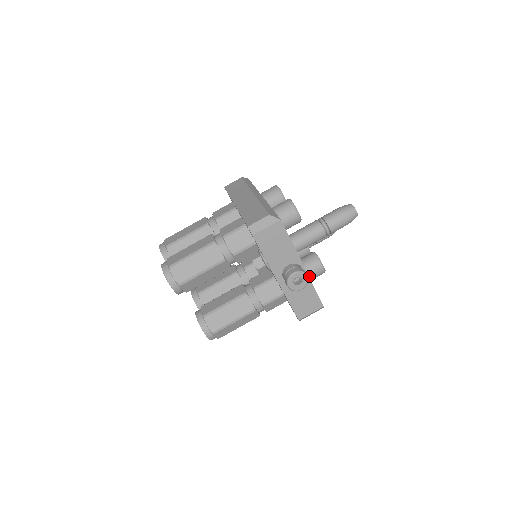
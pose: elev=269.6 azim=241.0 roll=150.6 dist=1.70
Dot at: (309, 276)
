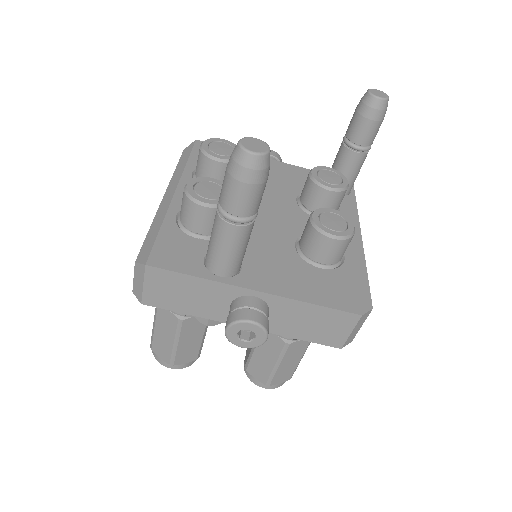
Dot at: (324, 262)
